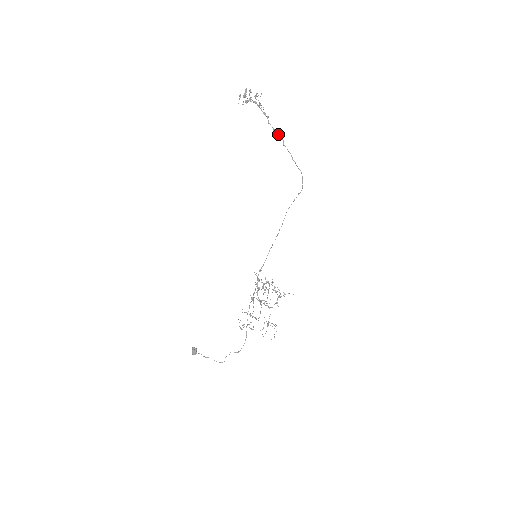
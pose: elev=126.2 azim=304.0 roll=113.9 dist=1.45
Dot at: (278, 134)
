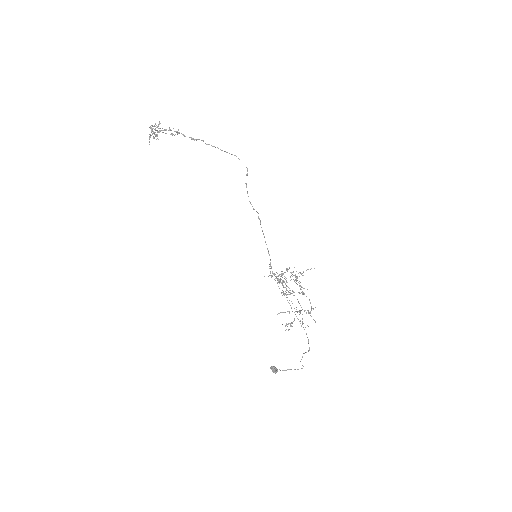
Dot at: (197, 139)
